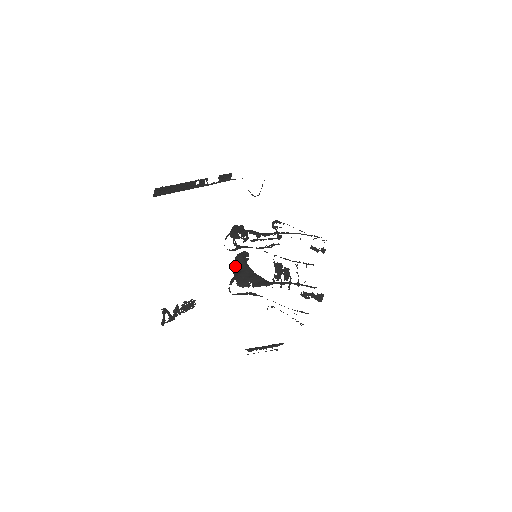
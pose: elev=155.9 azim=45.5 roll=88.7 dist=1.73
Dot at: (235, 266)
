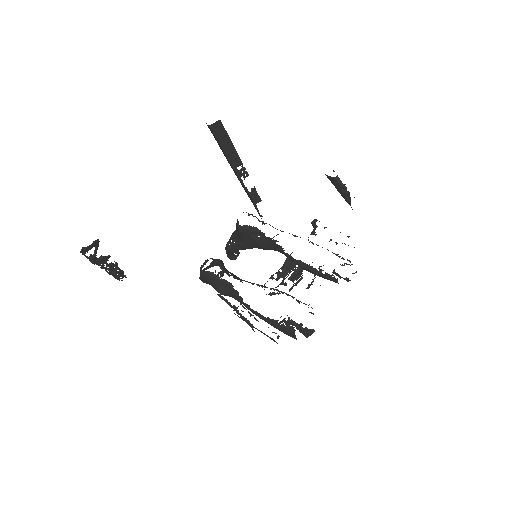
Dot at: (211, 265)
